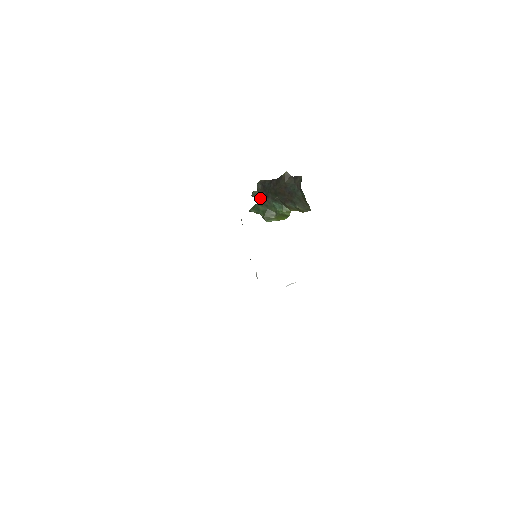
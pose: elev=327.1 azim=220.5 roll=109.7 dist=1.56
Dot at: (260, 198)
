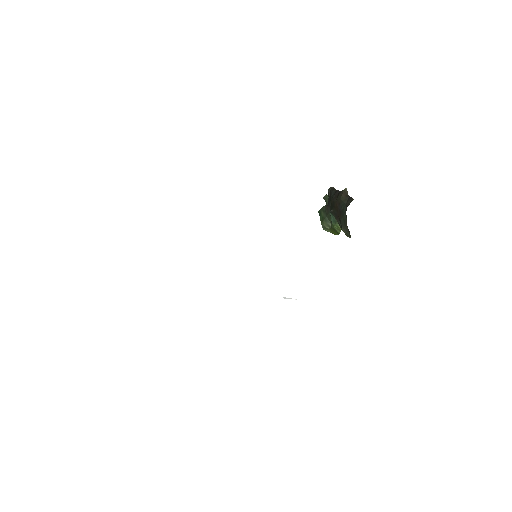
Dot at: occluded
